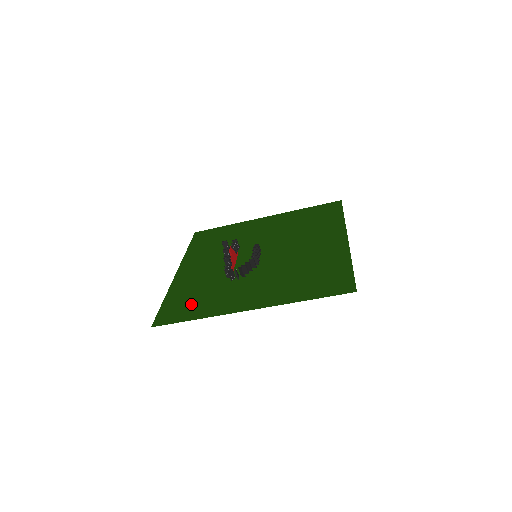
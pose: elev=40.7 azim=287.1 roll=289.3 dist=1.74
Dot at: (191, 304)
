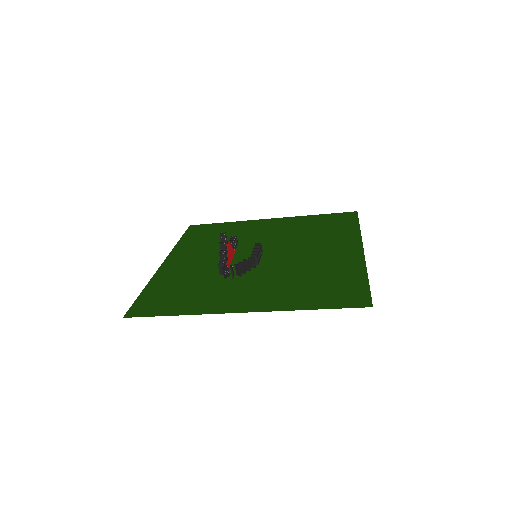
Dot at: (174, 298)
